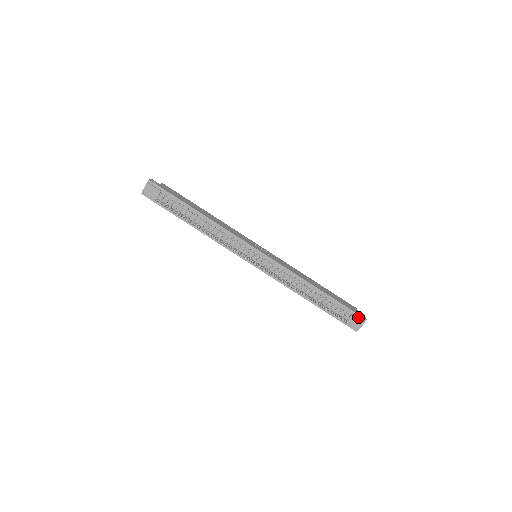
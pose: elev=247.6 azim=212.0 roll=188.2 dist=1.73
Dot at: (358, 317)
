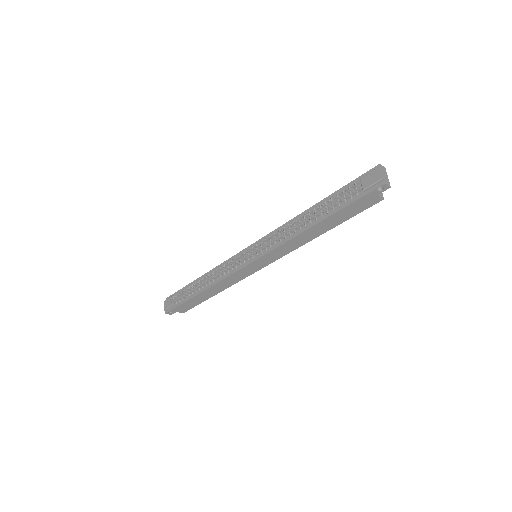
Dot at: (370, 173)
